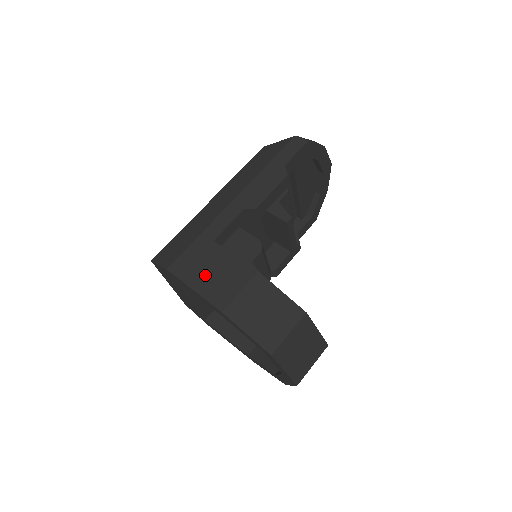
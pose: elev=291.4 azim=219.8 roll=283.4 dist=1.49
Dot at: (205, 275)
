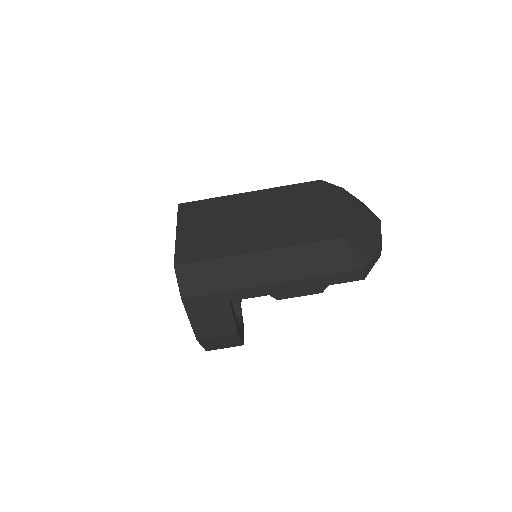
Dot at: (204, 318)
